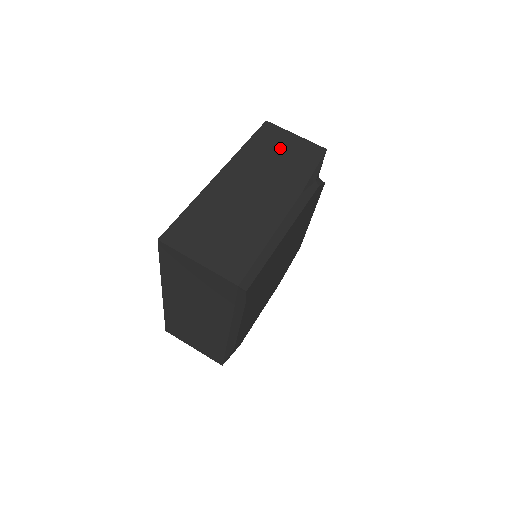
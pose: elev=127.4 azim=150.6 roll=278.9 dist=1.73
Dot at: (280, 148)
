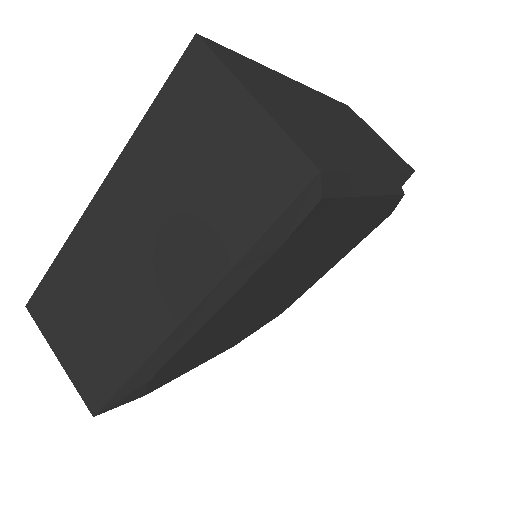
Dot at: (366, 130)
